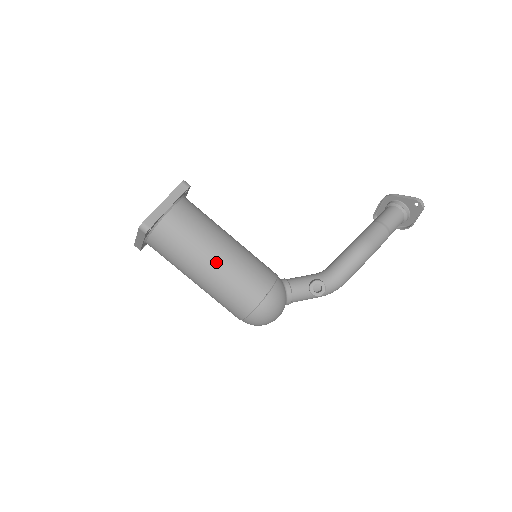
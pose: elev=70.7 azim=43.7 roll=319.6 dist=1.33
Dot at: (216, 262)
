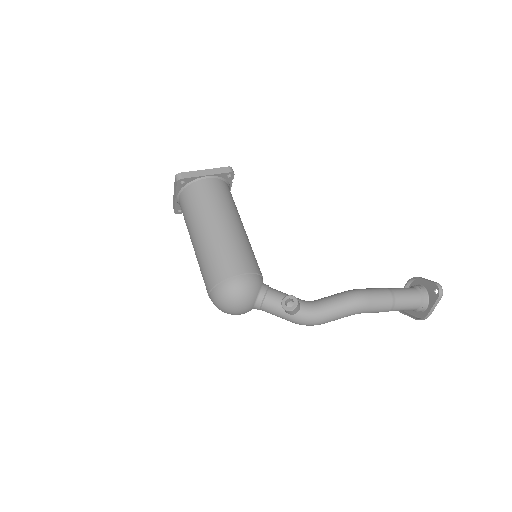
Dot at: (214, 229)
